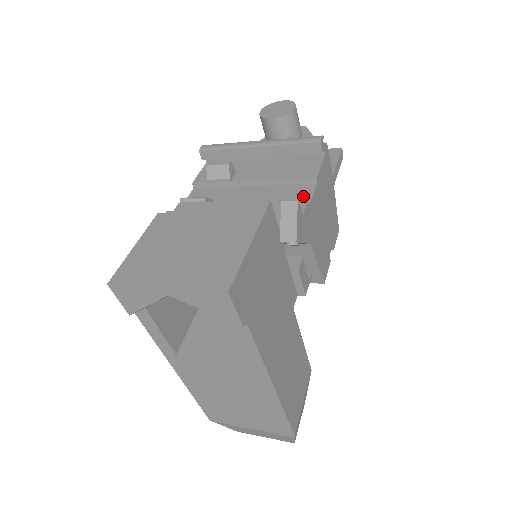
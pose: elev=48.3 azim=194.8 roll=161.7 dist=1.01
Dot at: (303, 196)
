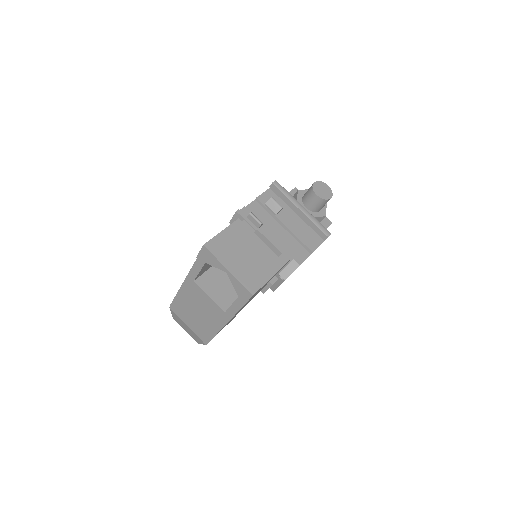
Dot at: (301, 256)
